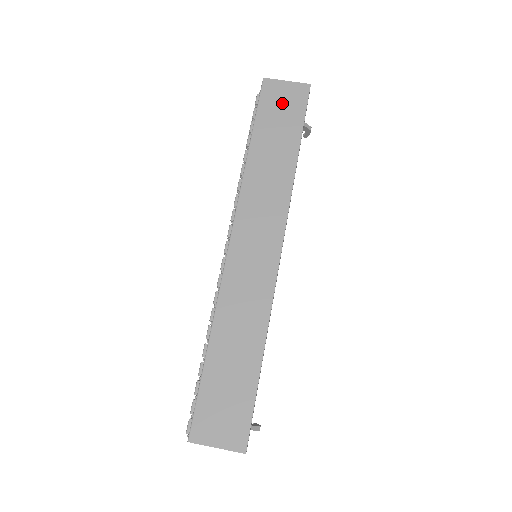
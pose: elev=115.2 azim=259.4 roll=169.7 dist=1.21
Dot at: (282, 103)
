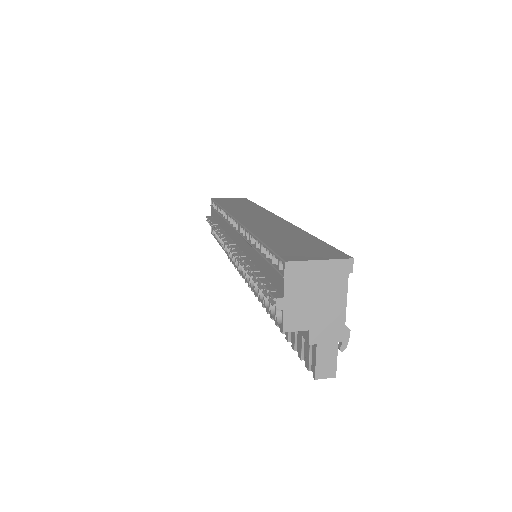
Dot at: (231, 200)
